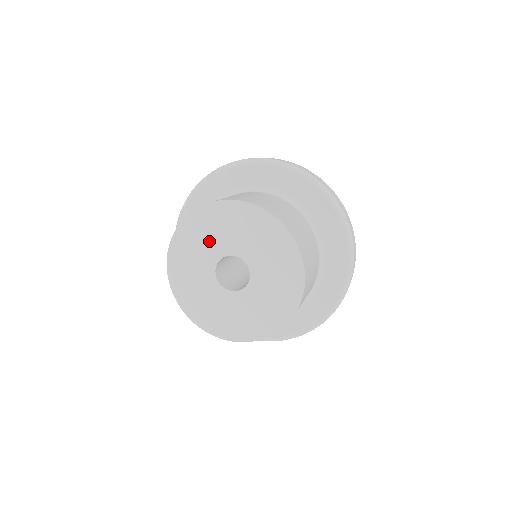
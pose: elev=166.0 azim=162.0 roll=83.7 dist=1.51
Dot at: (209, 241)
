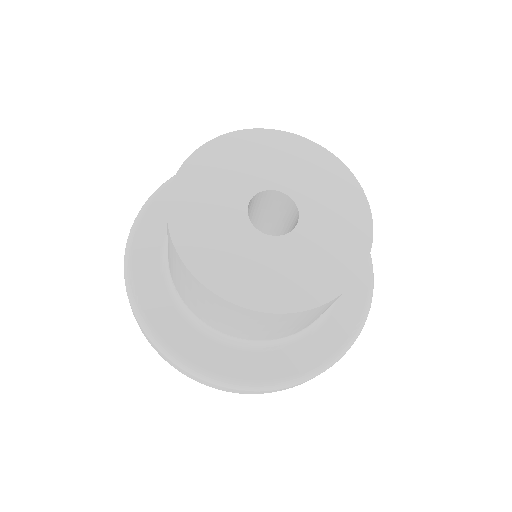
Dot at: (270, 165)
